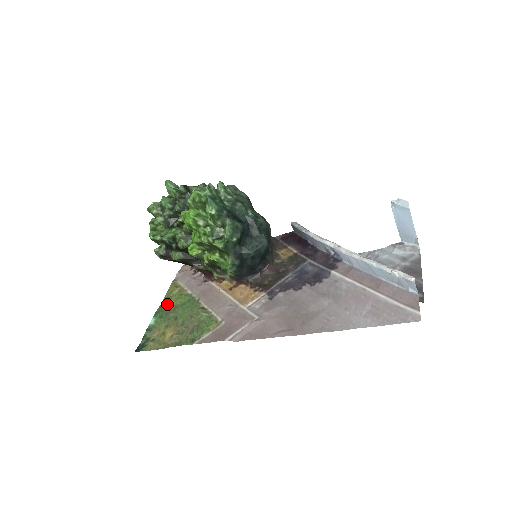
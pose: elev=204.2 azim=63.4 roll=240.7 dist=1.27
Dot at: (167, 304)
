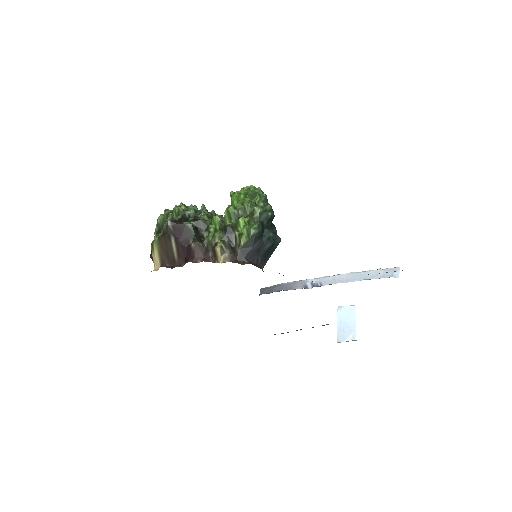
Dot at: occluded
